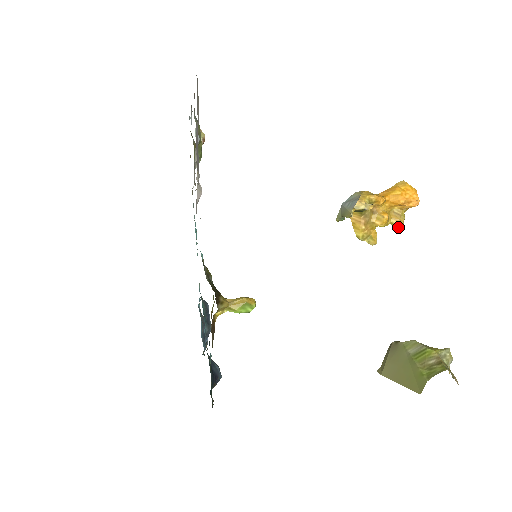
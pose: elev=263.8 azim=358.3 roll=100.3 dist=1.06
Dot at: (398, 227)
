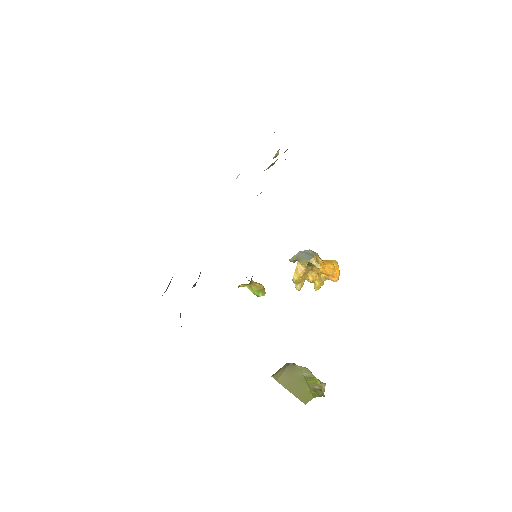
Dot at: (317, 288)
